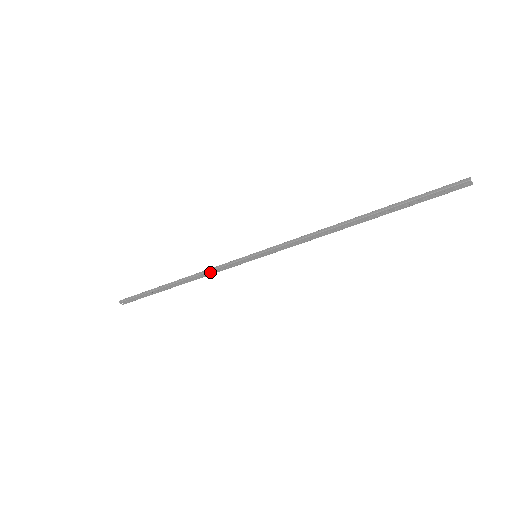
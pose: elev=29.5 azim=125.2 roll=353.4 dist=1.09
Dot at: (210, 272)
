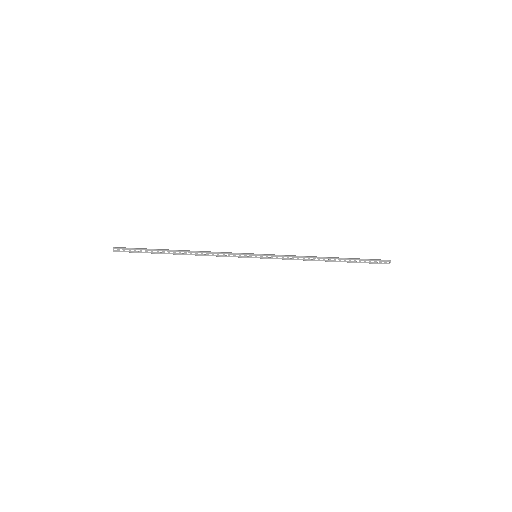
Dot at: (214, 255)
